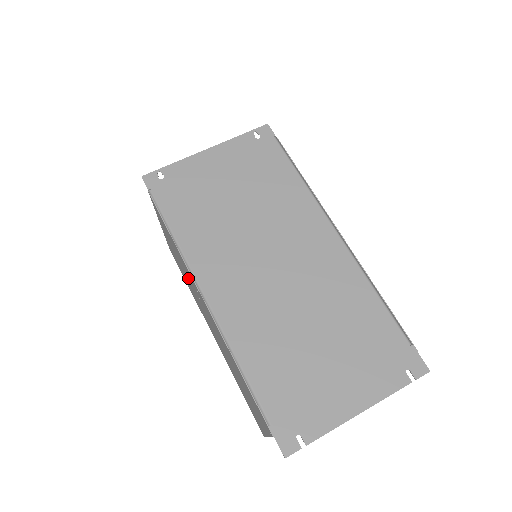
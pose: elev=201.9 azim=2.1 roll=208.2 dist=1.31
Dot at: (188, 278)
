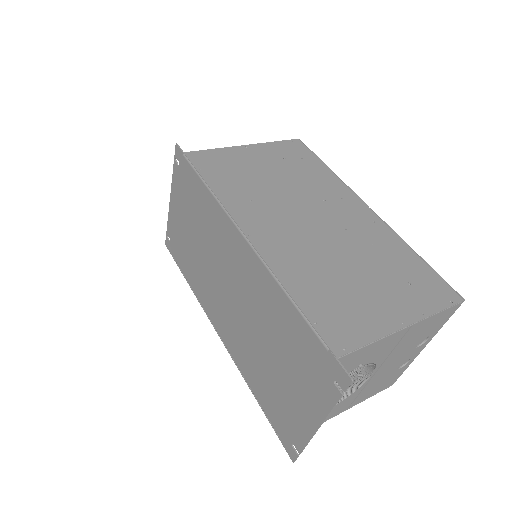
Dot at: occluded
